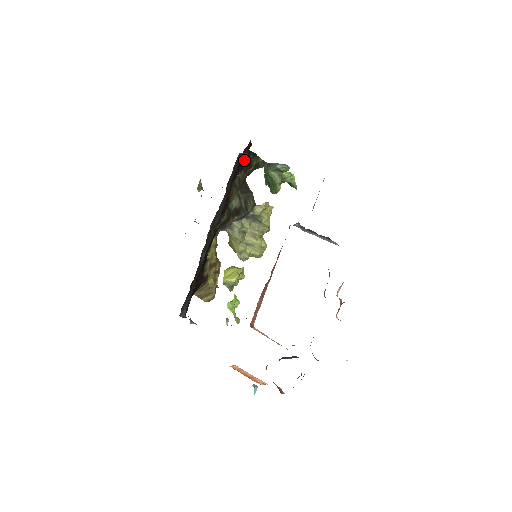
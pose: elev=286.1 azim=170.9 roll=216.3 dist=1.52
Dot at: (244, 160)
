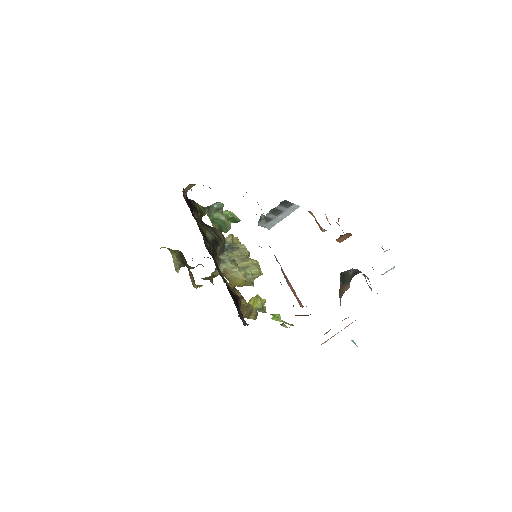
Dot at: (189, 204)
